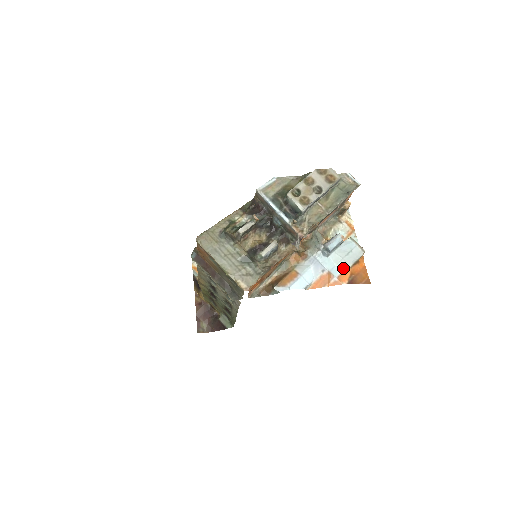
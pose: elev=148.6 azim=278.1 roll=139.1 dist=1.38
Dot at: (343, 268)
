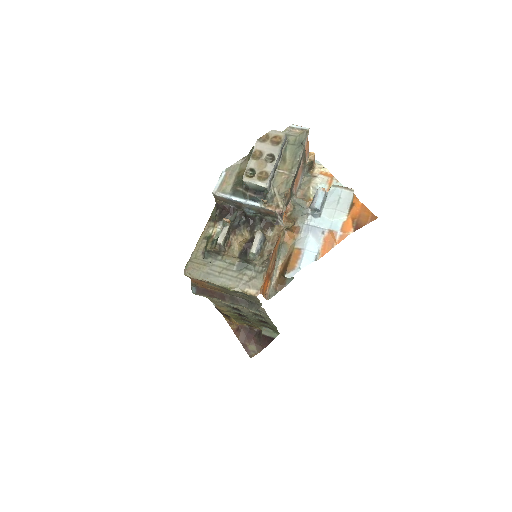
Dot at: (341, 219)
